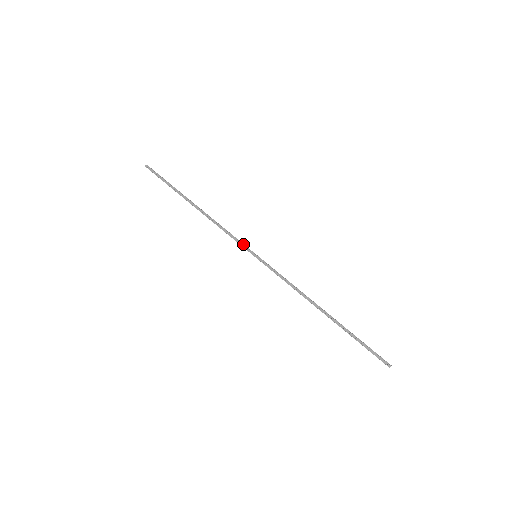
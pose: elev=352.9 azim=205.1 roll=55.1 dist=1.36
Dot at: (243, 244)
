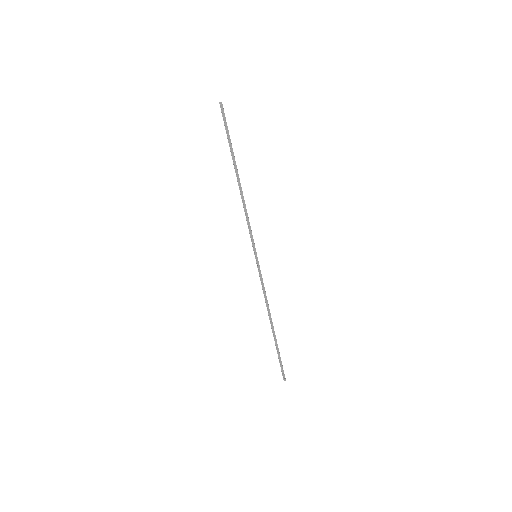
Dot at: (253, 240)
